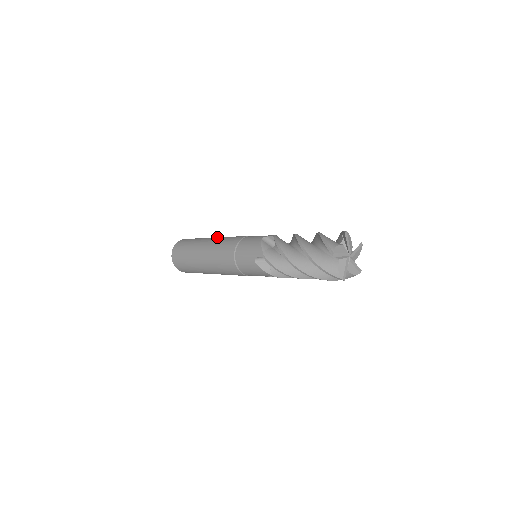
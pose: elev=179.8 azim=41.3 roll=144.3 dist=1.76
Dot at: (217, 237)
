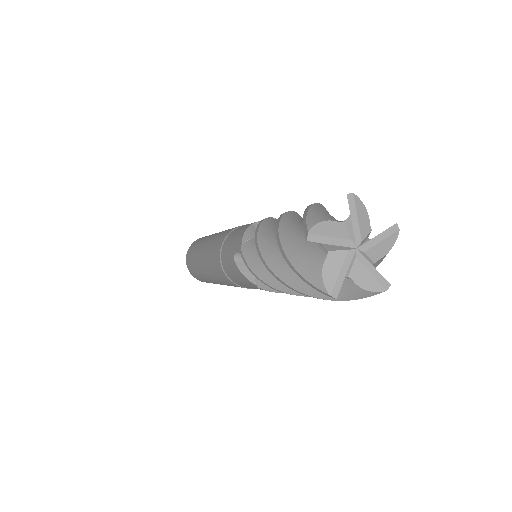
Dot at: occluded
